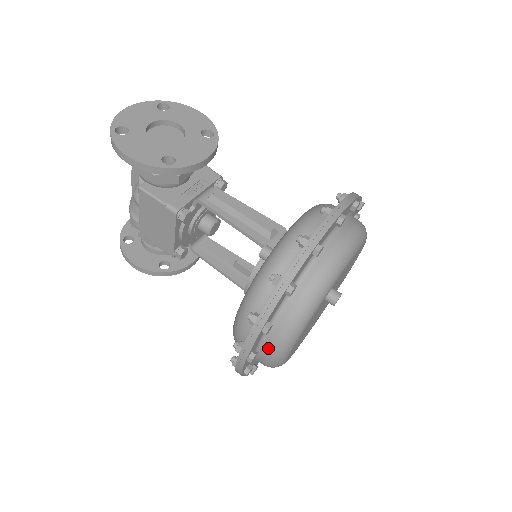
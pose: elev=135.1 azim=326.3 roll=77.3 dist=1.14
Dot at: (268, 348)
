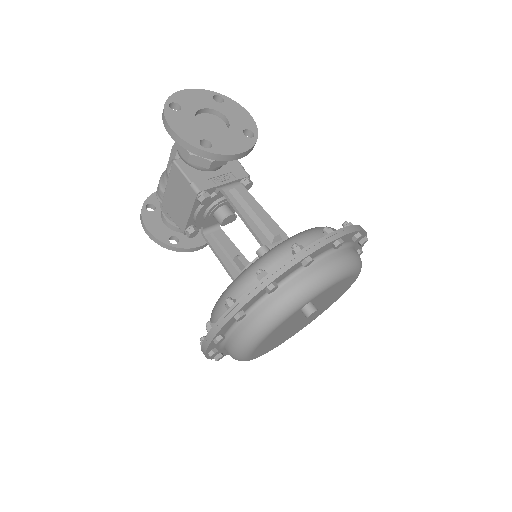
Dot at: (236, 337)
